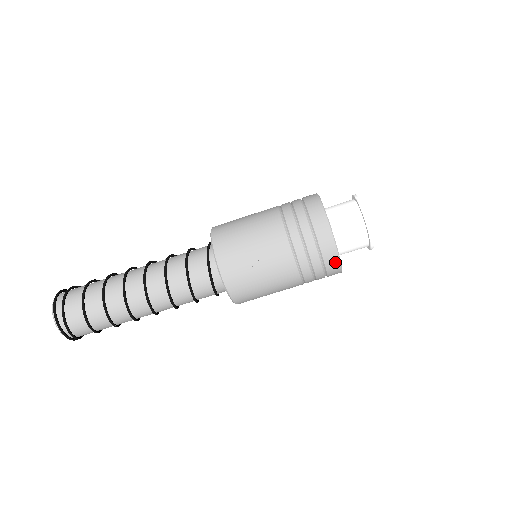
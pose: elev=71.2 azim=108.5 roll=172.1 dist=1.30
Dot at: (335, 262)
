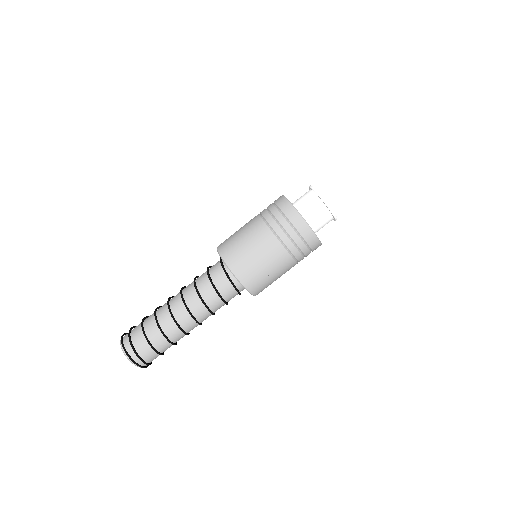
Dot at: occluded
